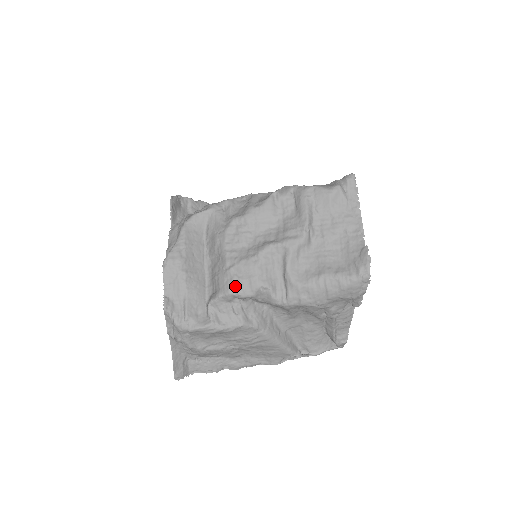
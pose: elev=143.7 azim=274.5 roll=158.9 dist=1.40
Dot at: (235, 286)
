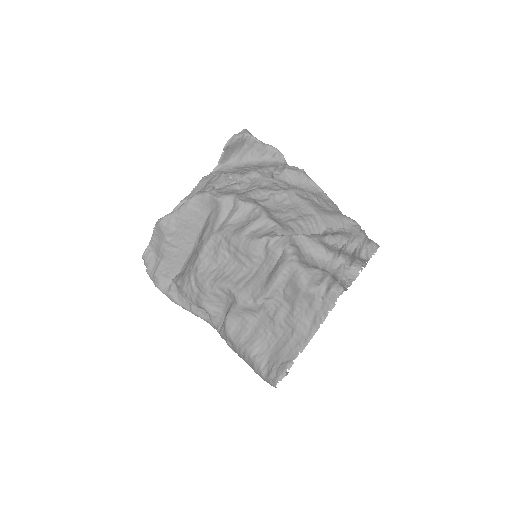
Dot at: (188, 289)
